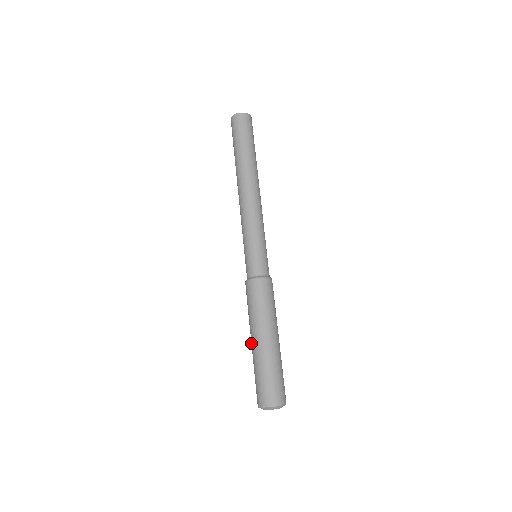
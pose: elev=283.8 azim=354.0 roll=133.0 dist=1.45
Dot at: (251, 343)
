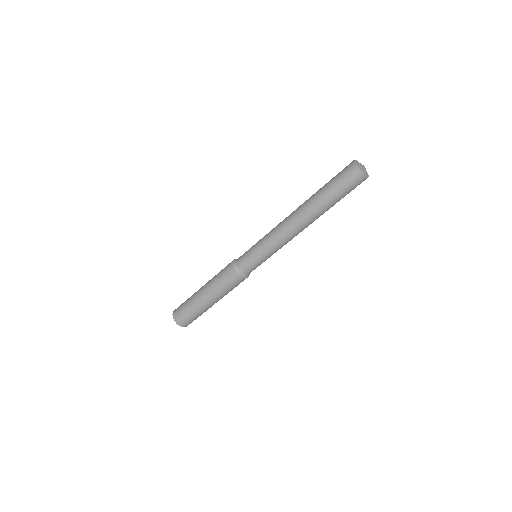
Dot at: occluded
